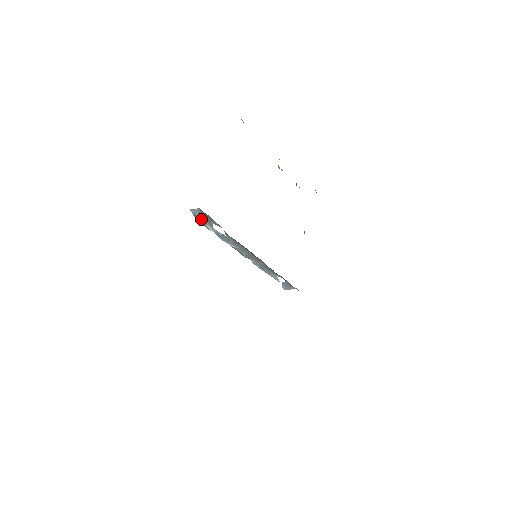
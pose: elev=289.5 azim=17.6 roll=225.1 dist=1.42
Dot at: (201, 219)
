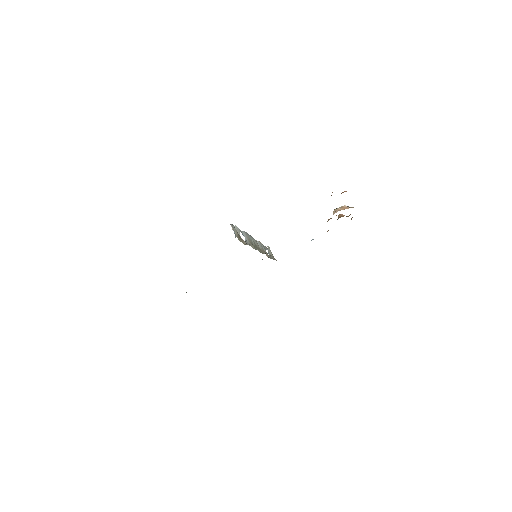
Dot at: occluded
